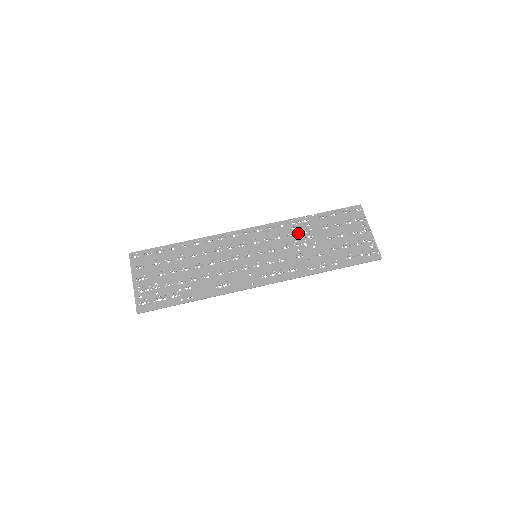
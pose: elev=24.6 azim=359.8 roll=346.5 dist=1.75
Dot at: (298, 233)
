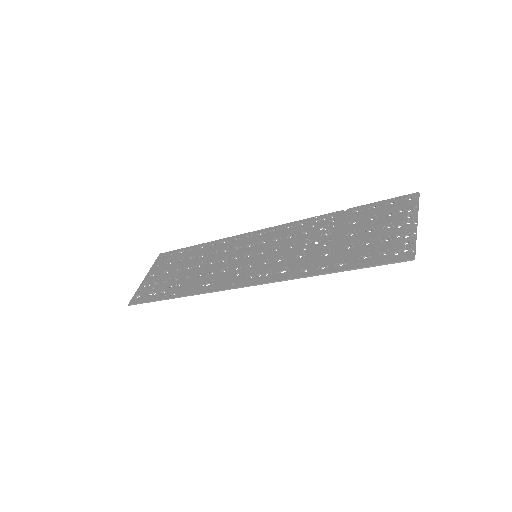
Dot at: (315, 230)
